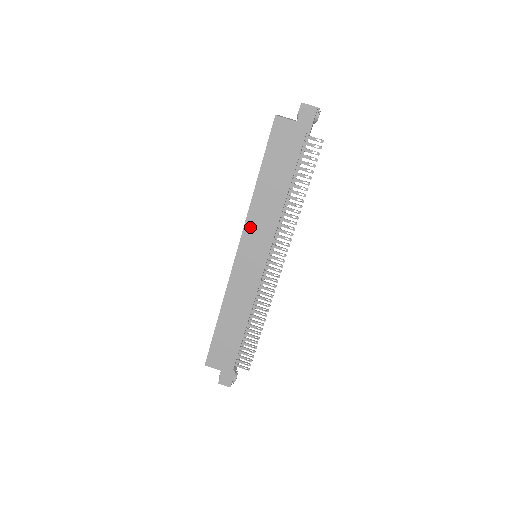
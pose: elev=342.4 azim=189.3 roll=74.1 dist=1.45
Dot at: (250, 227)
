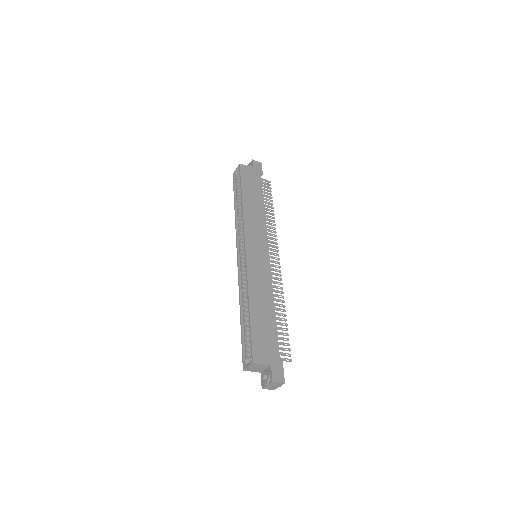
Dot at: (248, 228)
